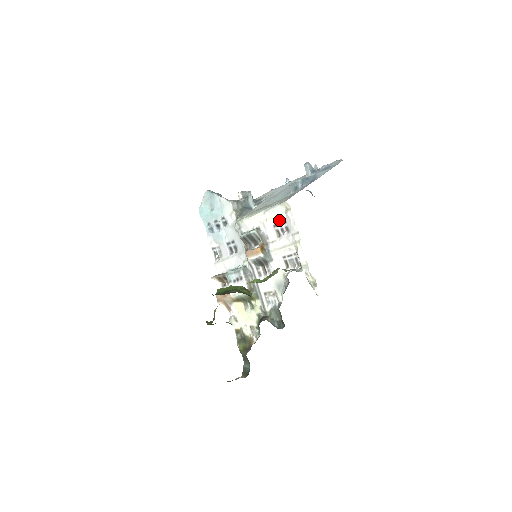
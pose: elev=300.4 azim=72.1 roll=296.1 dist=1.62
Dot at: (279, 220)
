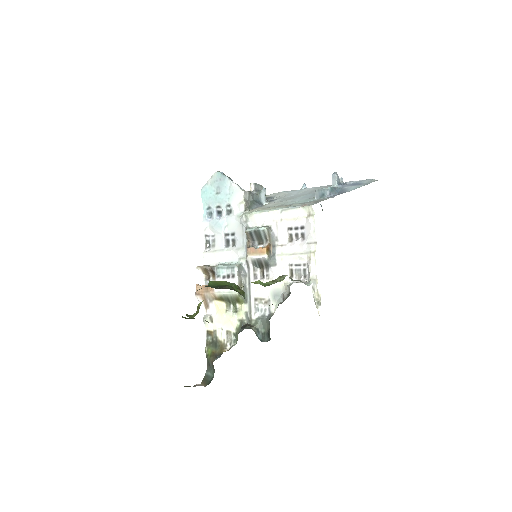
Dot at: (296, 224)
